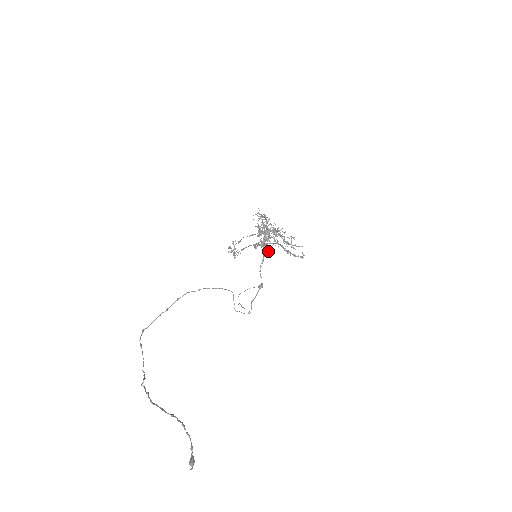
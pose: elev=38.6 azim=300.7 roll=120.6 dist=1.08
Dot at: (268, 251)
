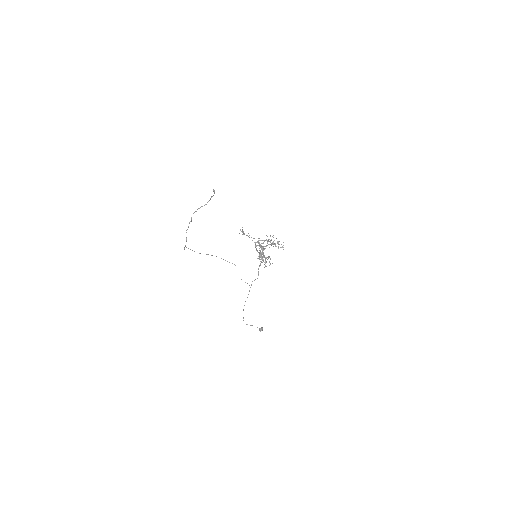
Dot at: (263, 248)
